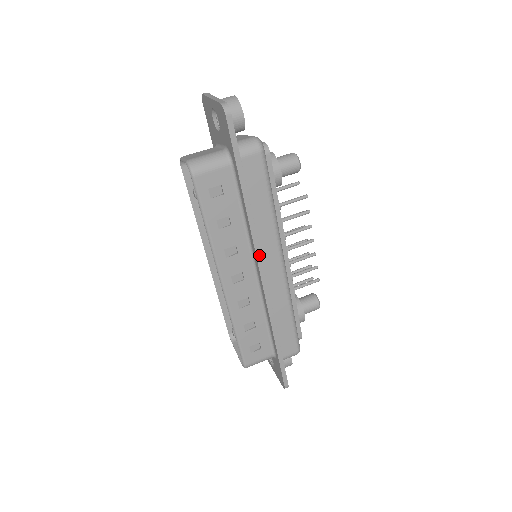
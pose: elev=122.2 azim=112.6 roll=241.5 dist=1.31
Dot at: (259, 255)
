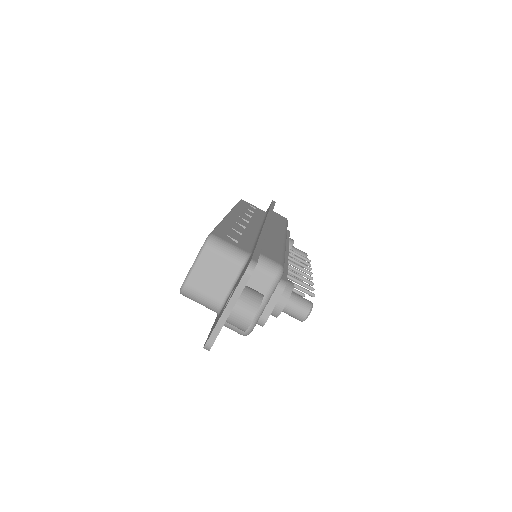
Dot at: occluded
